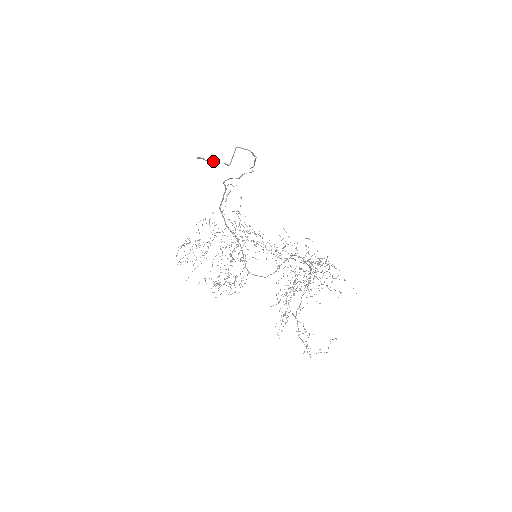
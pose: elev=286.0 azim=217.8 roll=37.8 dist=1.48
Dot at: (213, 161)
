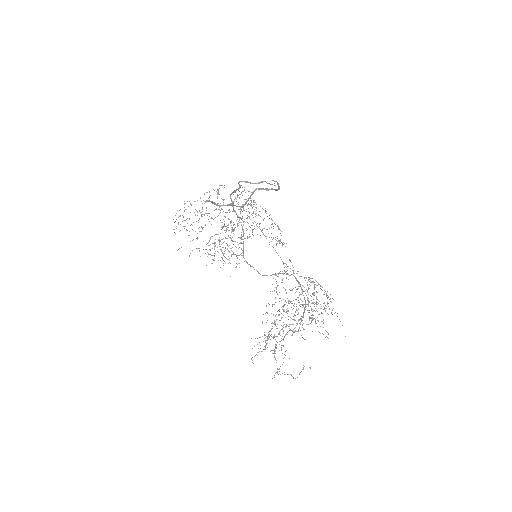
Dot at: (223, 205)
